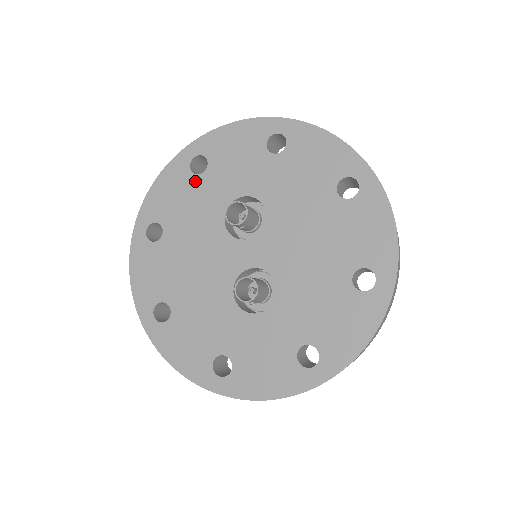
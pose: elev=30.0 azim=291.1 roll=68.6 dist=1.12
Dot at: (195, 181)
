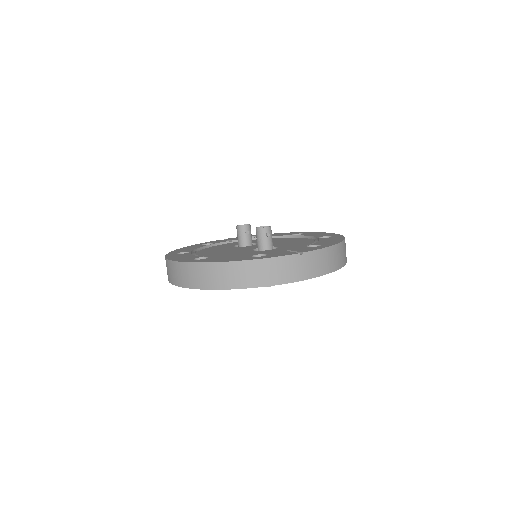
Dot at: occluded
